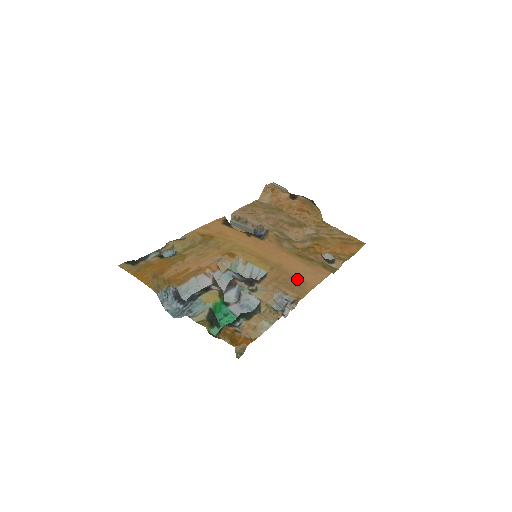
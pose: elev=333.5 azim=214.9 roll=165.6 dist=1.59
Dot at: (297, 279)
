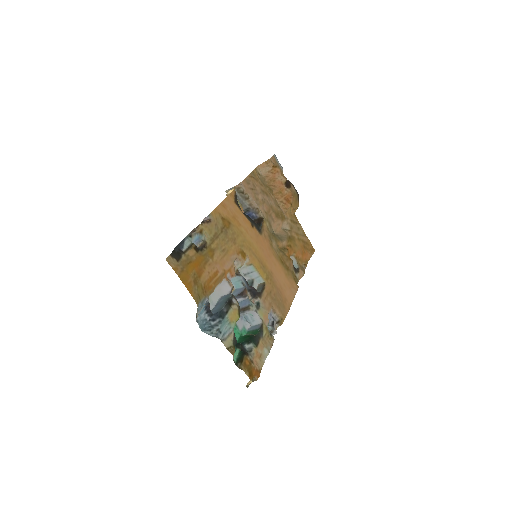
Dot at: (282, 295)
